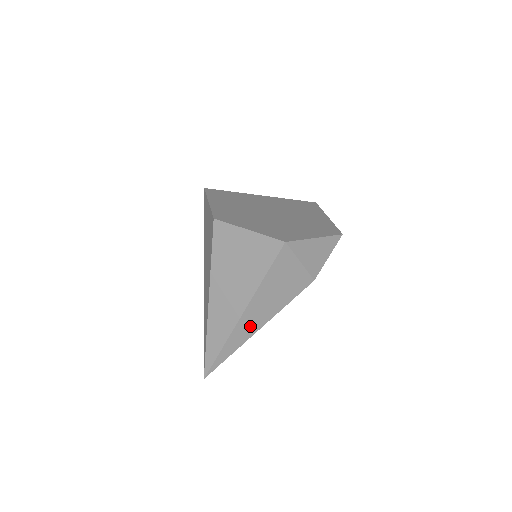
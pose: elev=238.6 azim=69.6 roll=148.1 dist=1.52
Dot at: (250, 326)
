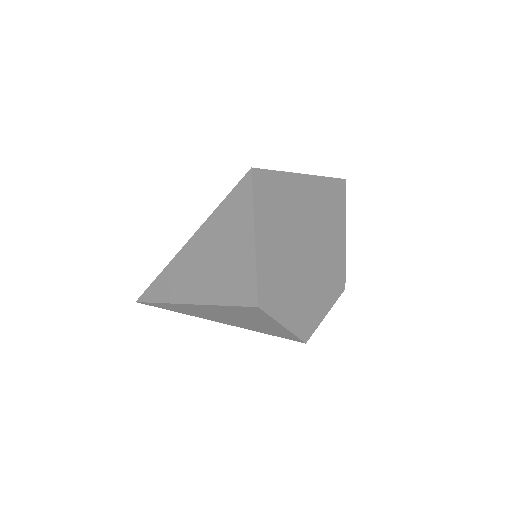
Dot at: occluded
